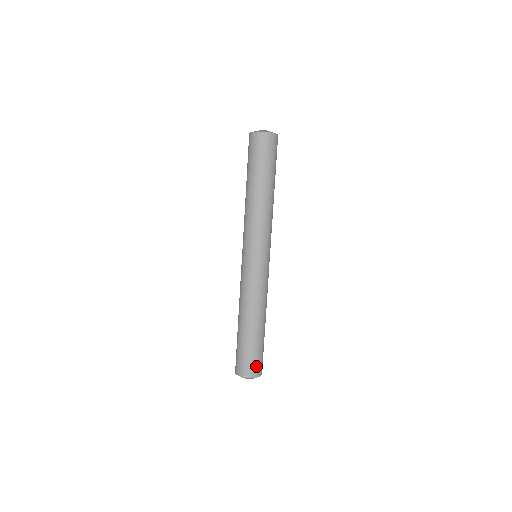
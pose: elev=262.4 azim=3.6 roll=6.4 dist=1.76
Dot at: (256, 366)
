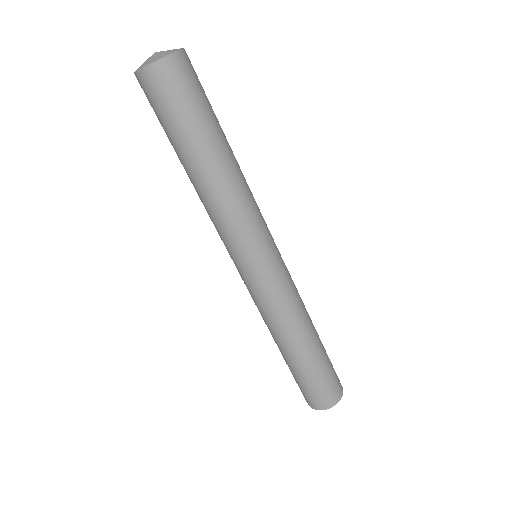
Dot at: (316, 398)
